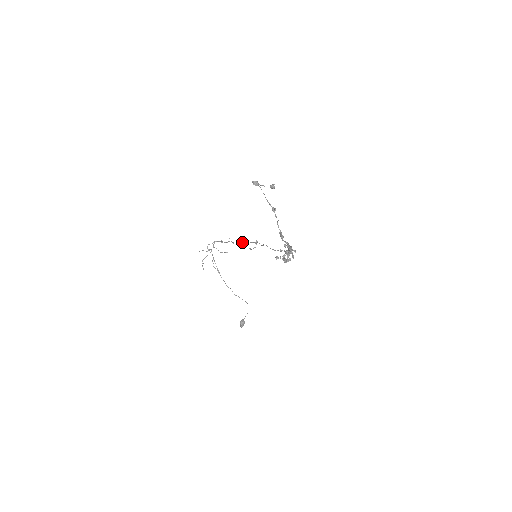
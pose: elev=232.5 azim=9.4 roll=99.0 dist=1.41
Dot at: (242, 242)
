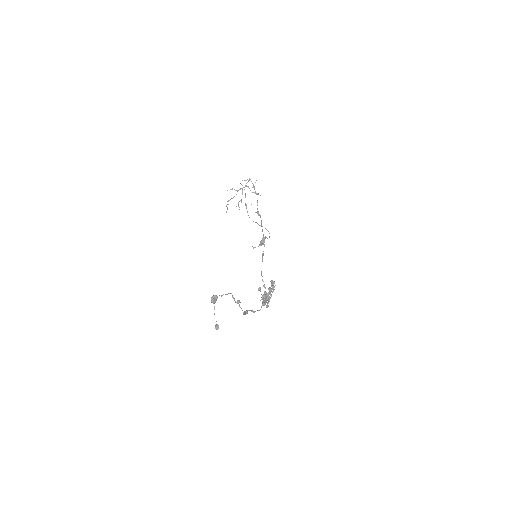
Dot at: (260, 217)
